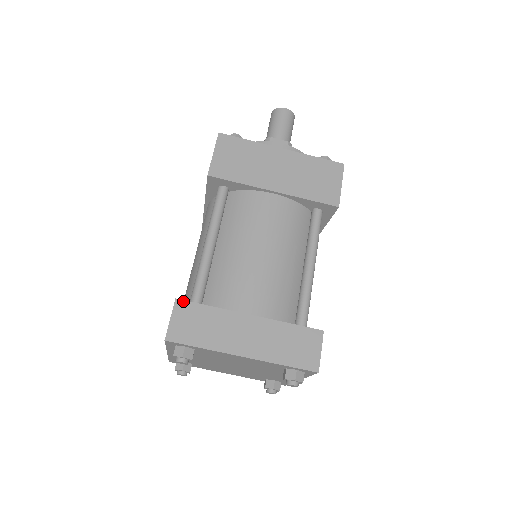
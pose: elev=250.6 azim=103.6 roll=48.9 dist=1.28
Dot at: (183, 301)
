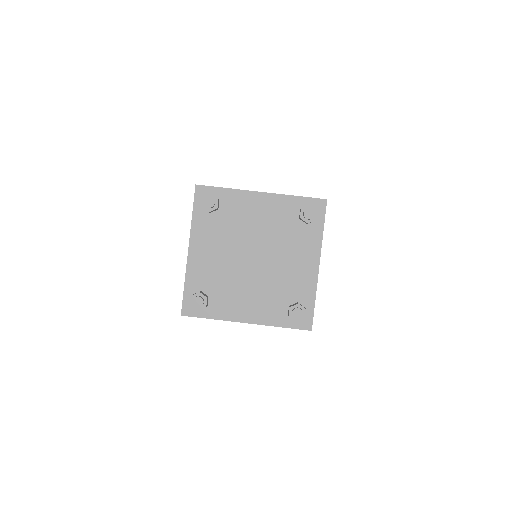
Dot at: occluded
